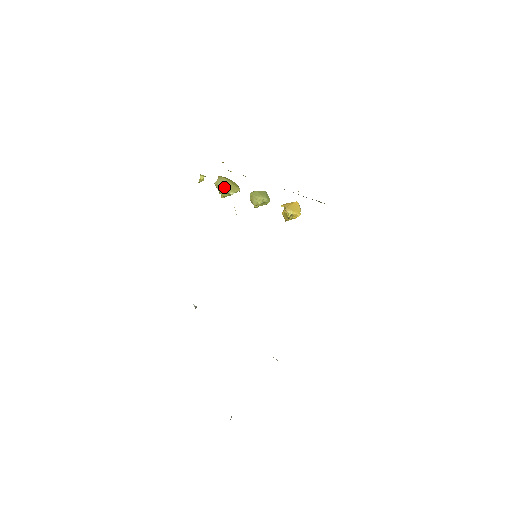
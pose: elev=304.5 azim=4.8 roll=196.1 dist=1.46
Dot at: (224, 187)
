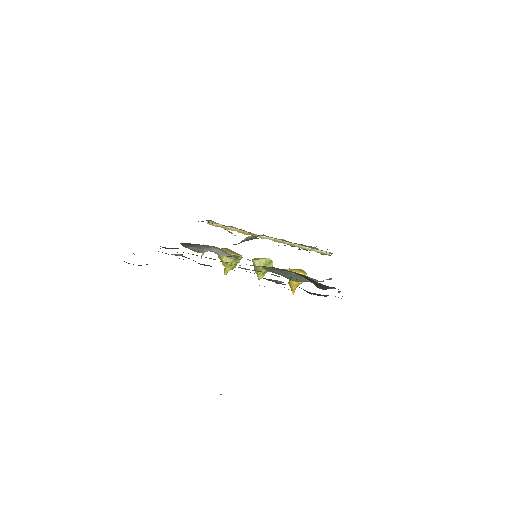
Dot at: (226, 251)
